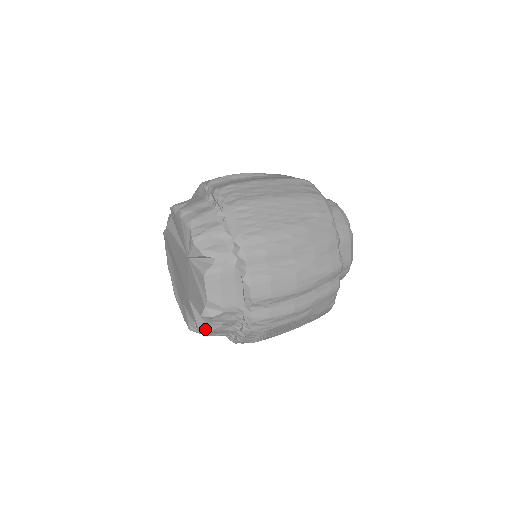
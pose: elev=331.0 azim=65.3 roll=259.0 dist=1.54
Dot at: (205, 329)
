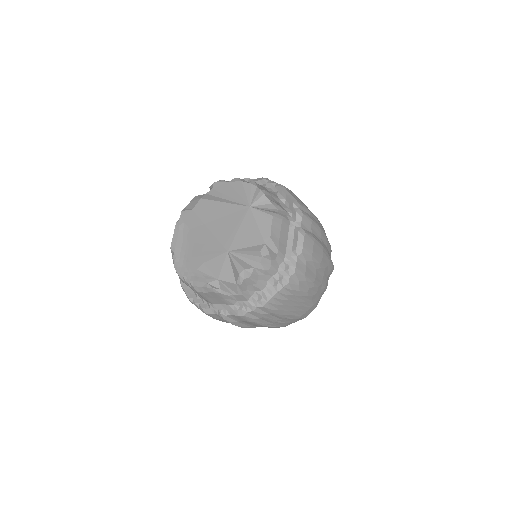
Dot at: (251, 271)
